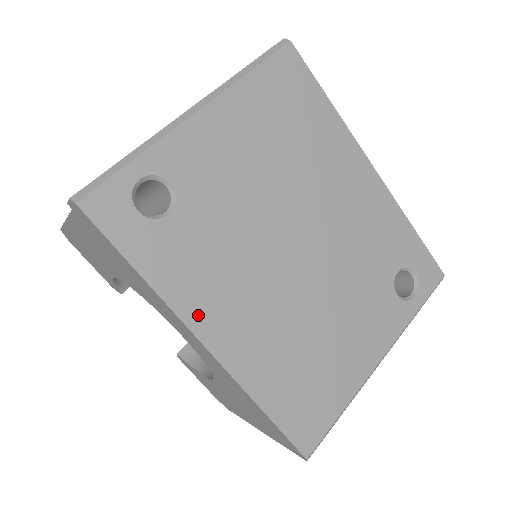
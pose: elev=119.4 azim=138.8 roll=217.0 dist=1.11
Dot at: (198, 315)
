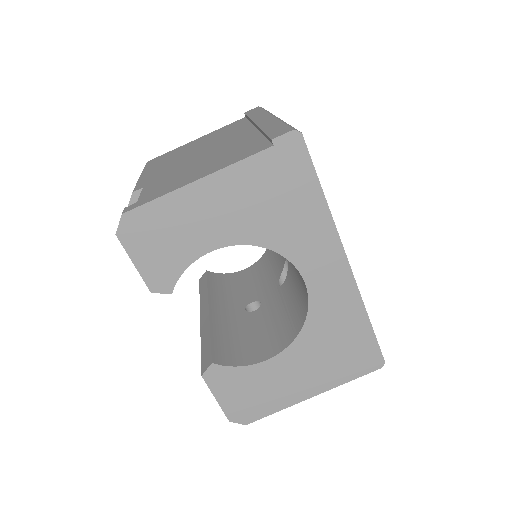
Dot at: occluded
